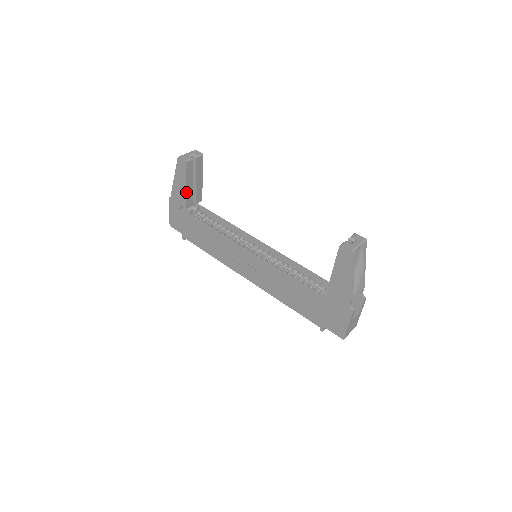
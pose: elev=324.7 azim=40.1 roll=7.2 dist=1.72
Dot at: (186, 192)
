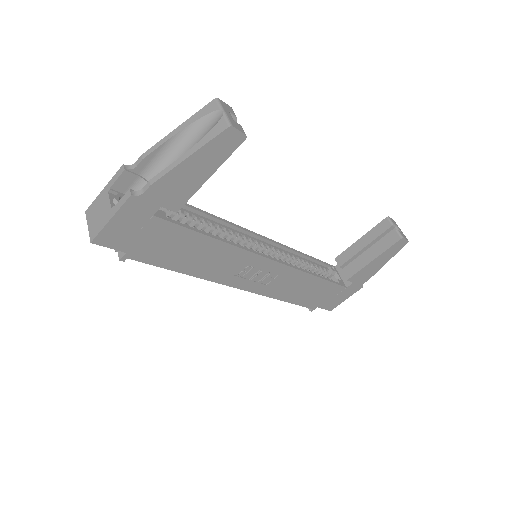
Dot at: (200, 187)
